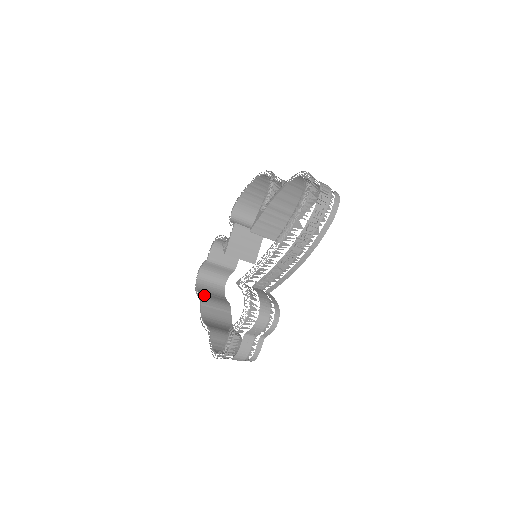
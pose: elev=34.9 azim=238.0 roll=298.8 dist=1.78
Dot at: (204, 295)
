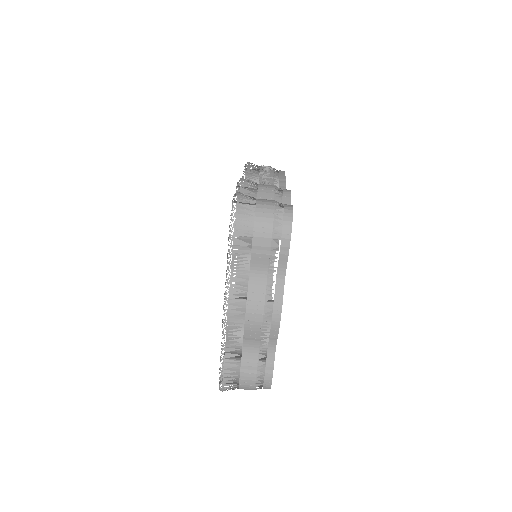
Dot at: occluded
